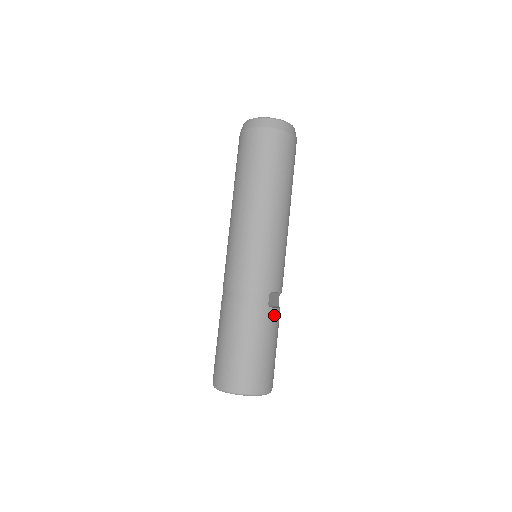
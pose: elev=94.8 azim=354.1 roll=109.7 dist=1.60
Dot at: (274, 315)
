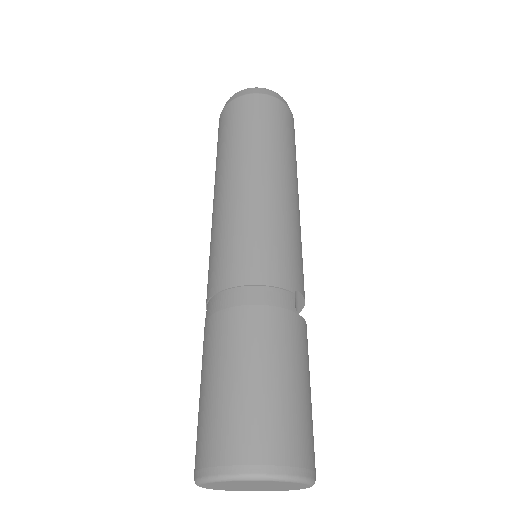
Dot at: (304, 331)
